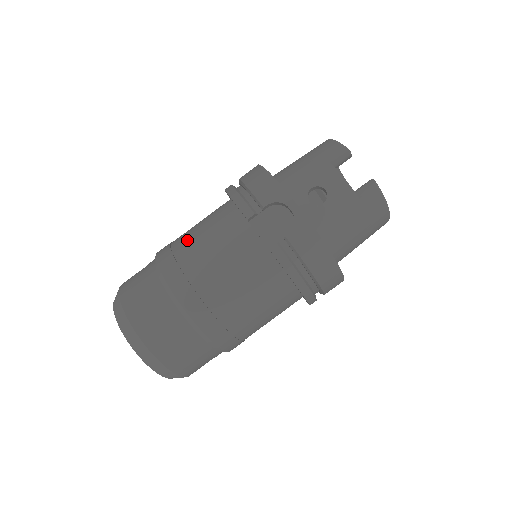
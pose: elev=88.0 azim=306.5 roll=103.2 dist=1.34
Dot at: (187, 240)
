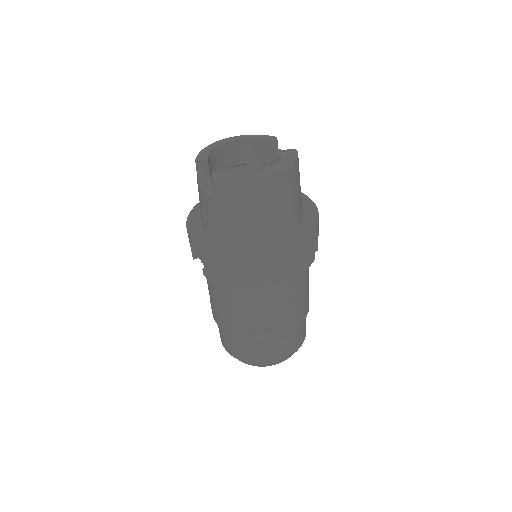
Dot at: occluded
